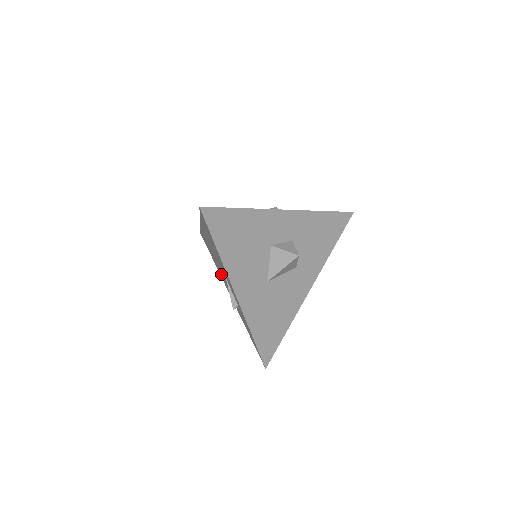
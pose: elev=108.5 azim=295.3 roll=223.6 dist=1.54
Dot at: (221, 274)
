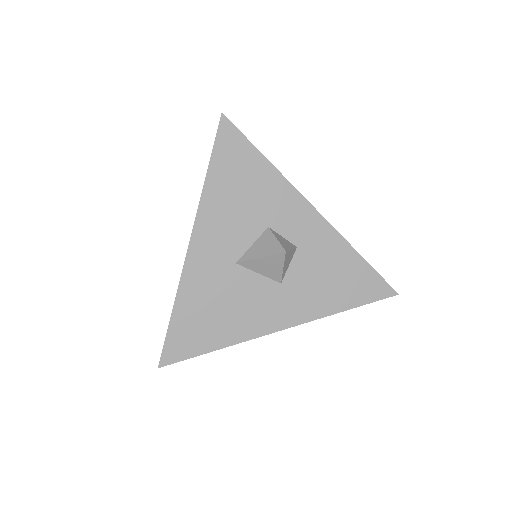
Dot at: occluded
